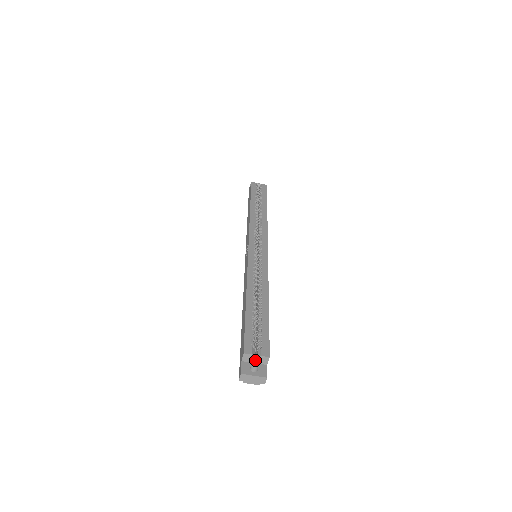
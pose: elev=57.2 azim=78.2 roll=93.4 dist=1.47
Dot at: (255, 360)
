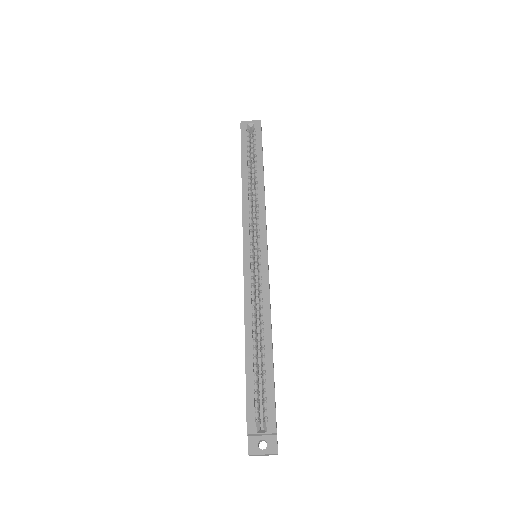
Dot at: (262, 435)
